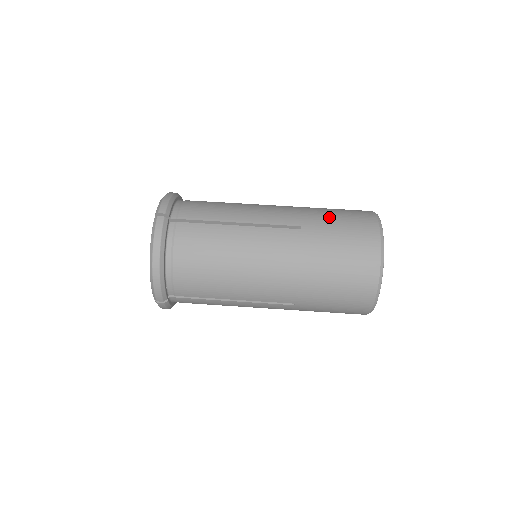
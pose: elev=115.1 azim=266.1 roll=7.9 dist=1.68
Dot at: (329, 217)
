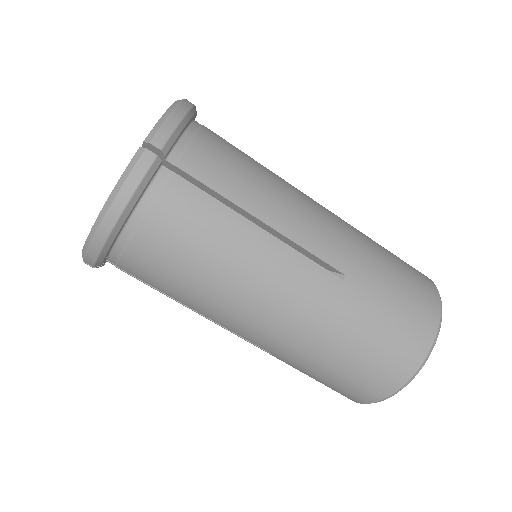
Dot at: (318, 372)
